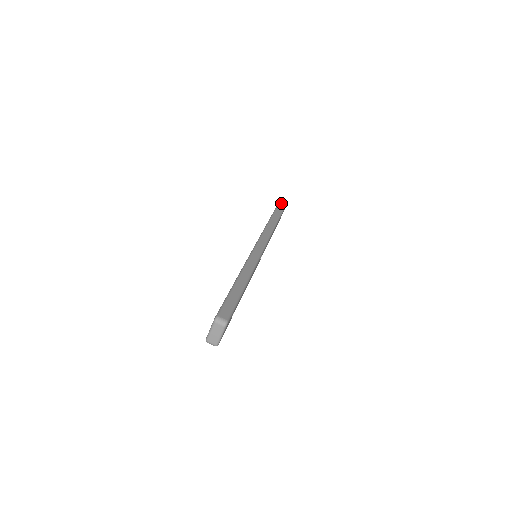
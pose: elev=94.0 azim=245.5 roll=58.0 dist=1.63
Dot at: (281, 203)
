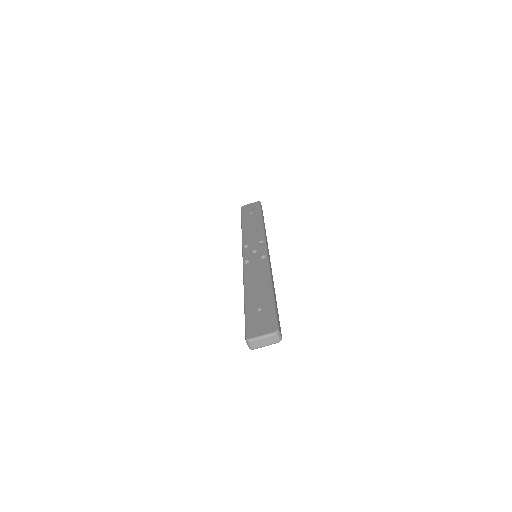
Dot at: occluded
